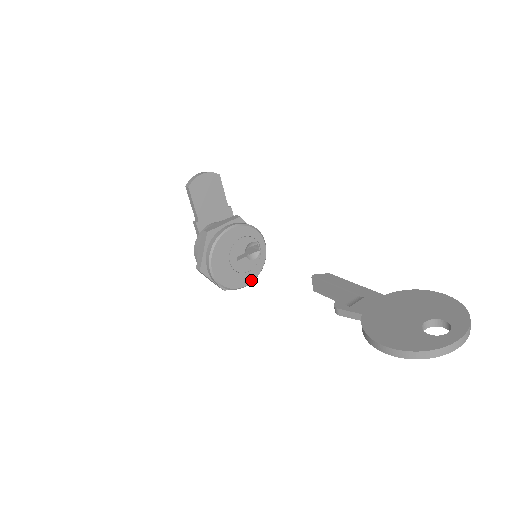
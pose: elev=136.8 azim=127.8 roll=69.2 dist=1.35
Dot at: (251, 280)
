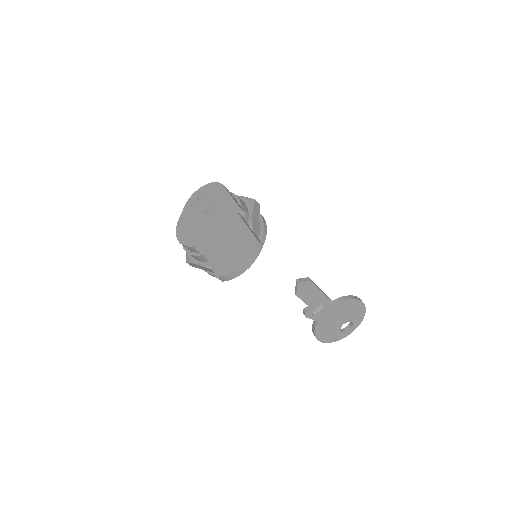
Dot at: occluded
